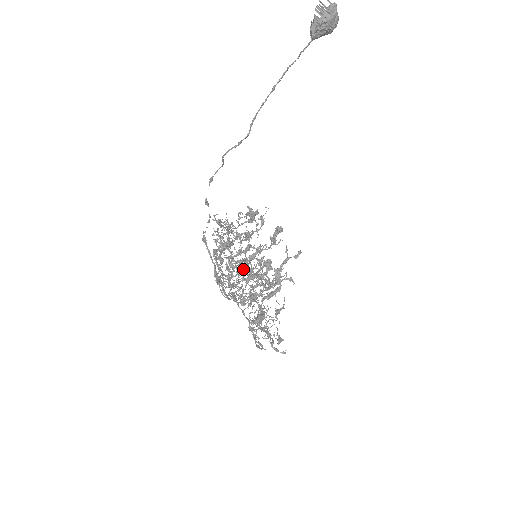
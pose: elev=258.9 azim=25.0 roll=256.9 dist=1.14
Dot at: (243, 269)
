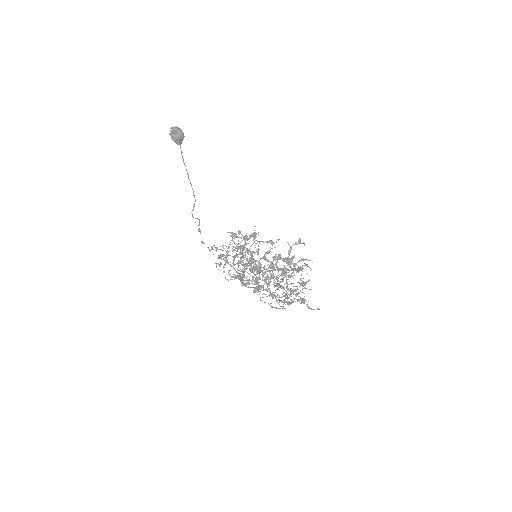
Dot at: occluded
